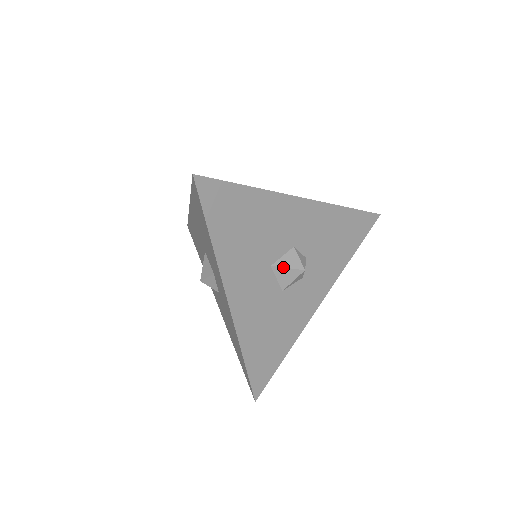
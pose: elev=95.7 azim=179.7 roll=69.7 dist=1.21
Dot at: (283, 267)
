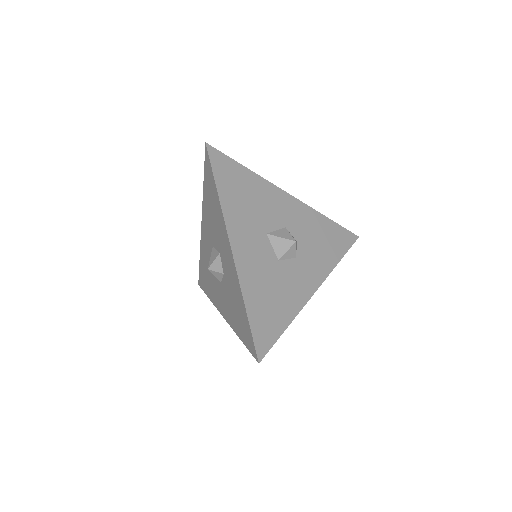
Dot at: (277, 236)
